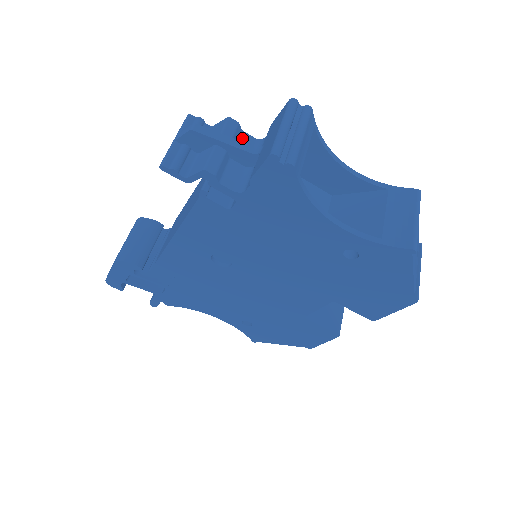
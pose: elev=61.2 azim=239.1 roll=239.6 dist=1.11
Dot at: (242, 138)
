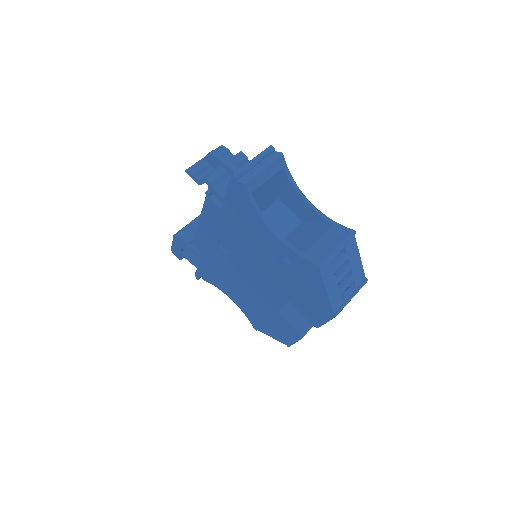
Dot at: occluded
